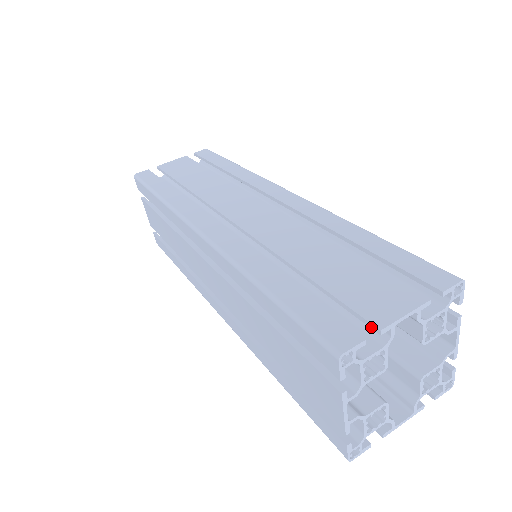
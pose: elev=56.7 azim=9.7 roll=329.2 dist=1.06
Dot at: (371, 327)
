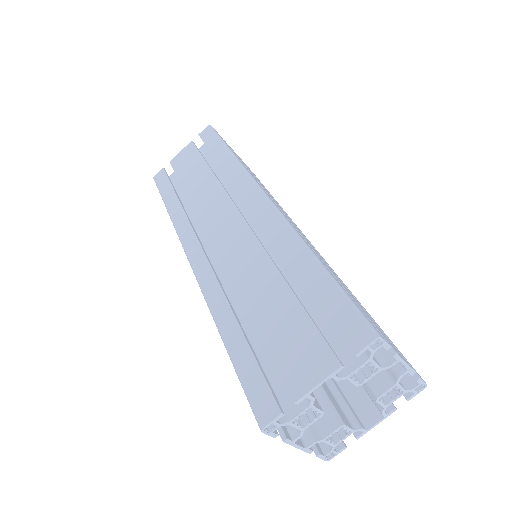
Dot at: occluded
